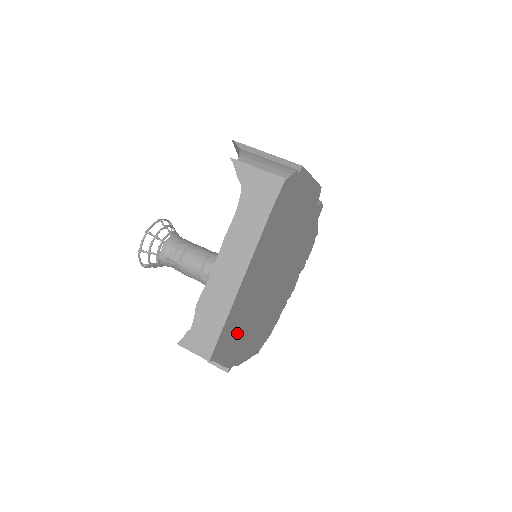
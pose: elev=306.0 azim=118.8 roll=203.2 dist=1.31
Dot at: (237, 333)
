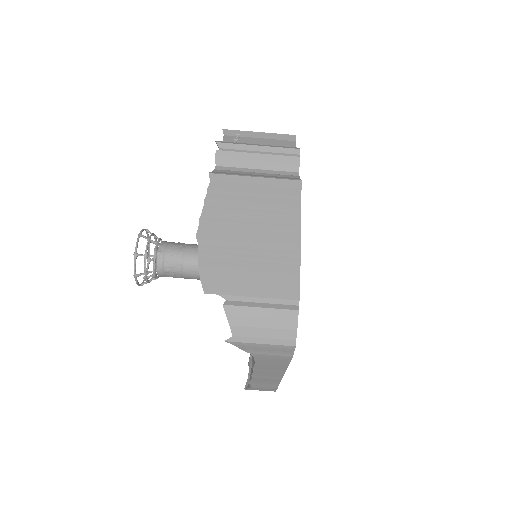
Dot at: occluded
